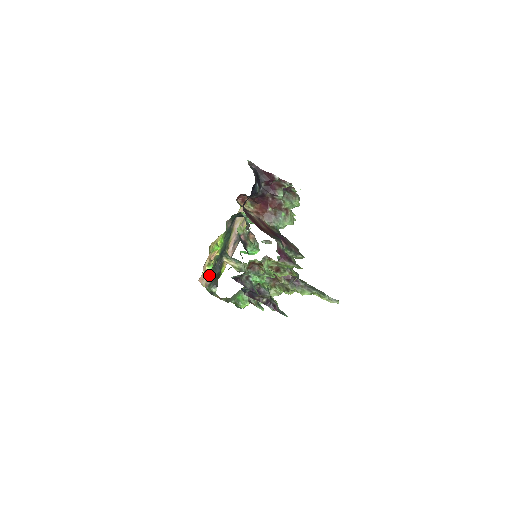
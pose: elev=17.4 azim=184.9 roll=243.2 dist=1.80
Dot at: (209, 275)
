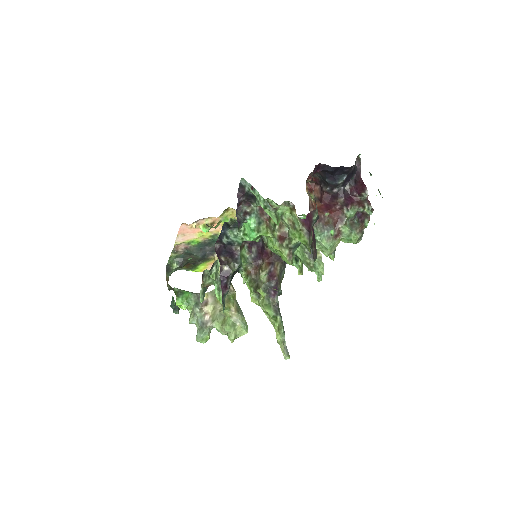
Dot at: (191, 243)
